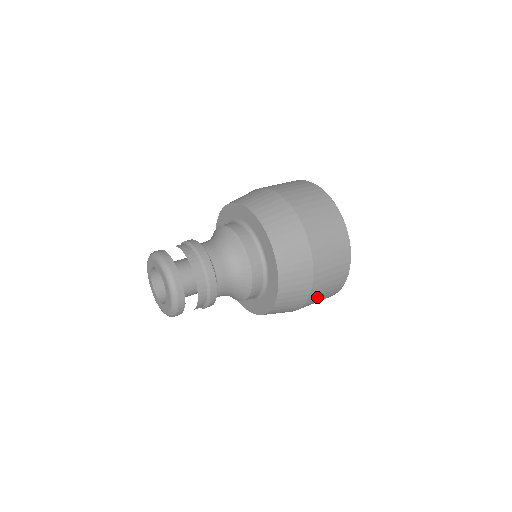
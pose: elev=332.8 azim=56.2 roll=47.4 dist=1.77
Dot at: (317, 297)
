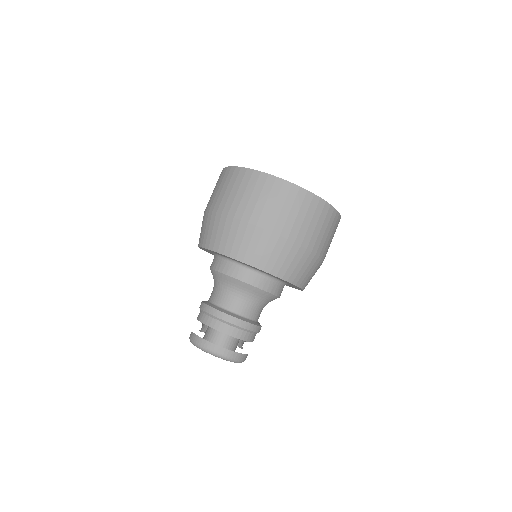
Dot at: occluded
